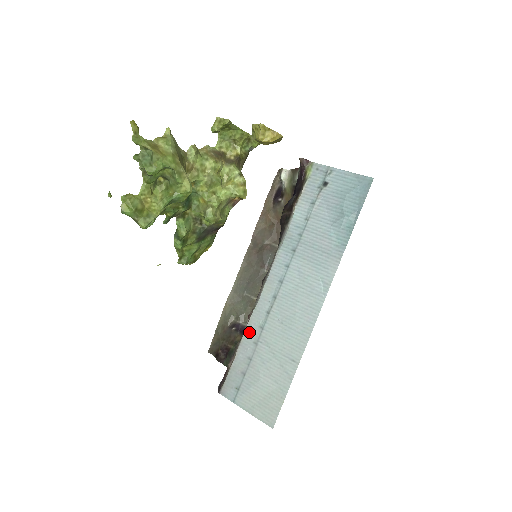
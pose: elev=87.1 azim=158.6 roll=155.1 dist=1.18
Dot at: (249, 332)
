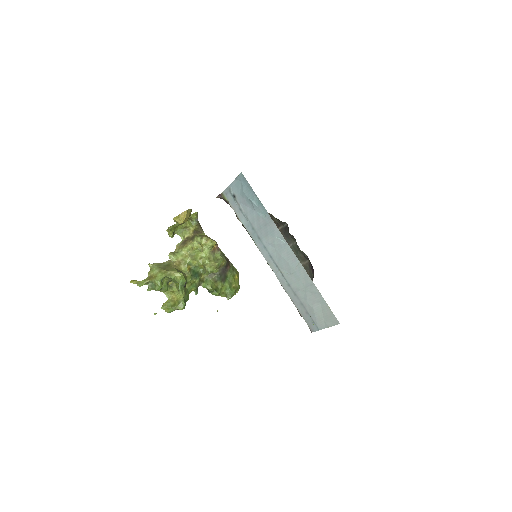
Dot at: (288, 293)
